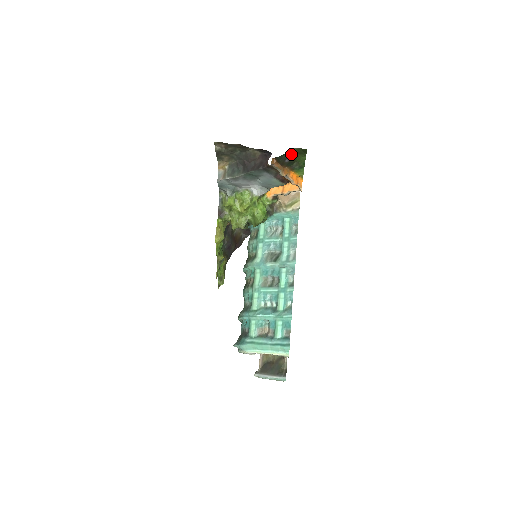
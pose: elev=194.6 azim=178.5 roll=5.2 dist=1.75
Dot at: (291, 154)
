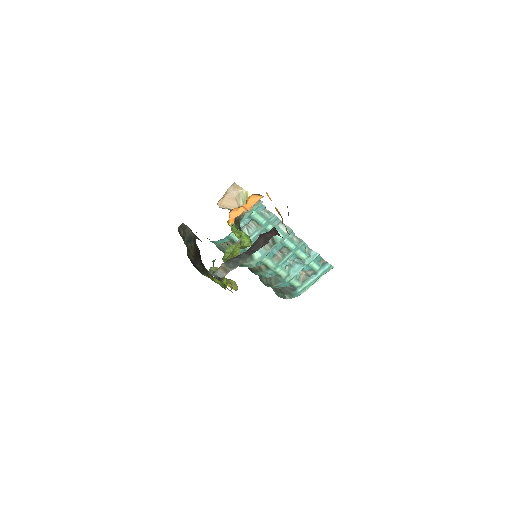
Dot at: occluded
